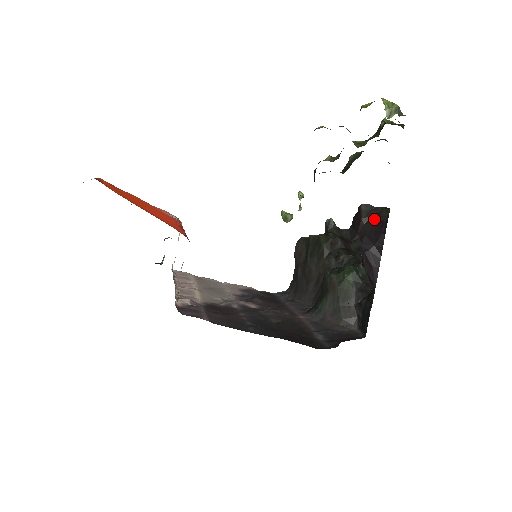
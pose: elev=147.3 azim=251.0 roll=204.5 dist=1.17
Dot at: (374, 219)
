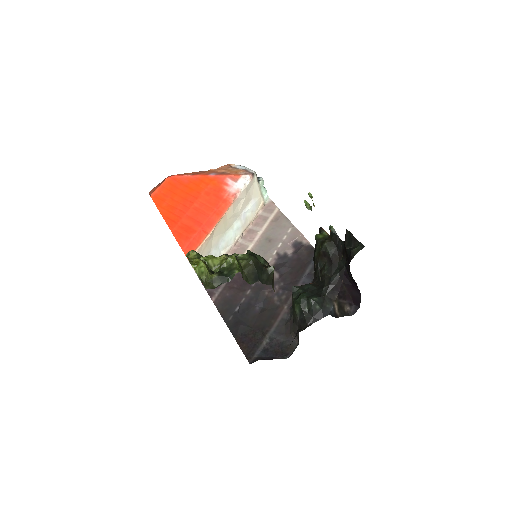
Dot at: (350, 251)
